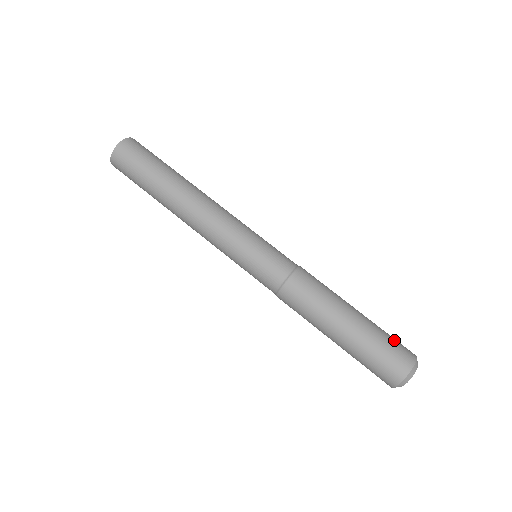
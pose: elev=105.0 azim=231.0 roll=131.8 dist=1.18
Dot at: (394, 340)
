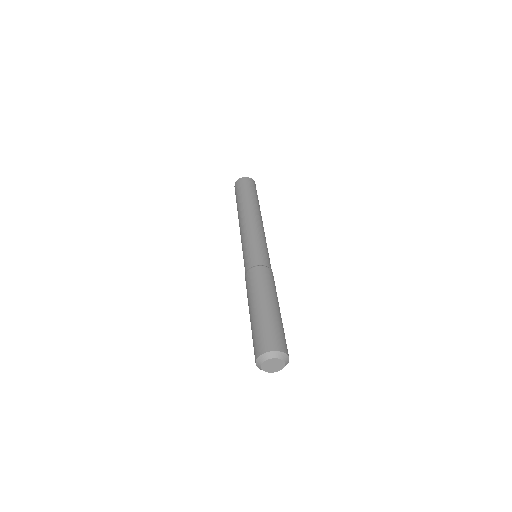
Dot at: (284, 337)
